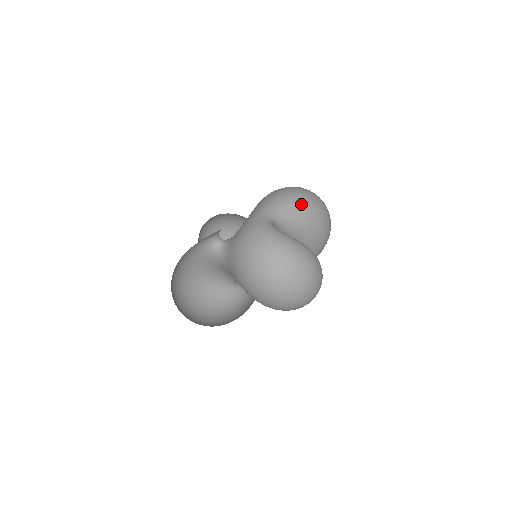
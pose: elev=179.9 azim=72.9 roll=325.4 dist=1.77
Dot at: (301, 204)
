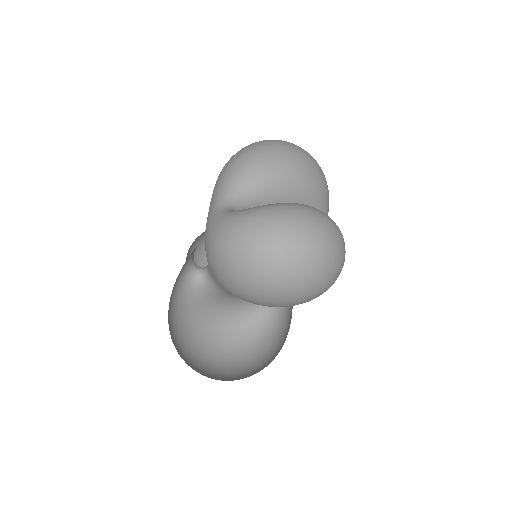
Dot at: (251, 163)
